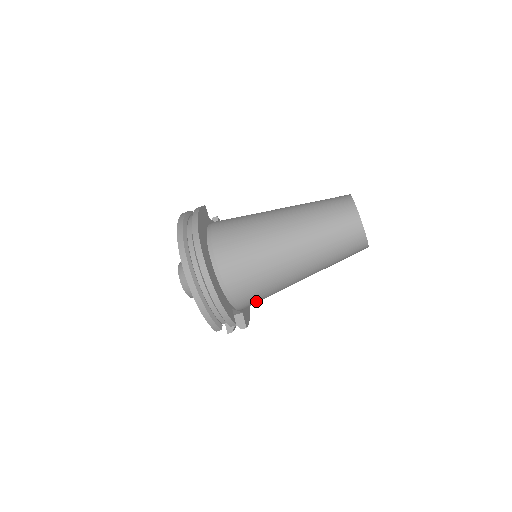
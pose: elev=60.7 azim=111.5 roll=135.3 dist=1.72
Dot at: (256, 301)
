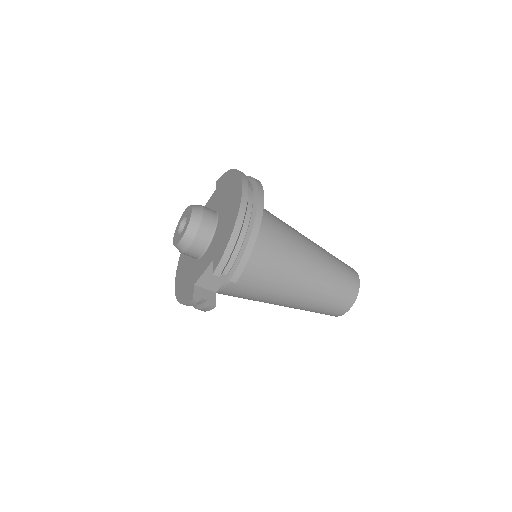
Dot at: (246, 286)
